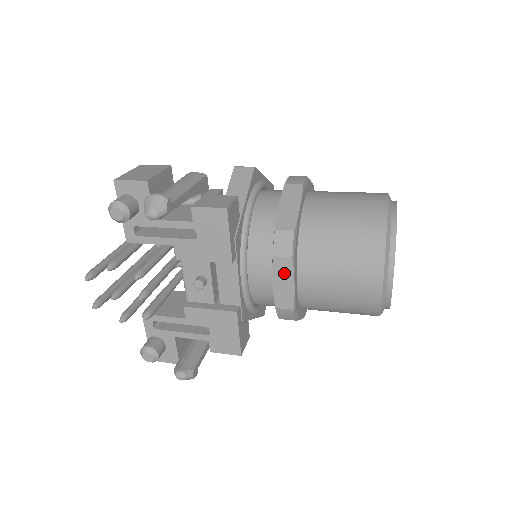
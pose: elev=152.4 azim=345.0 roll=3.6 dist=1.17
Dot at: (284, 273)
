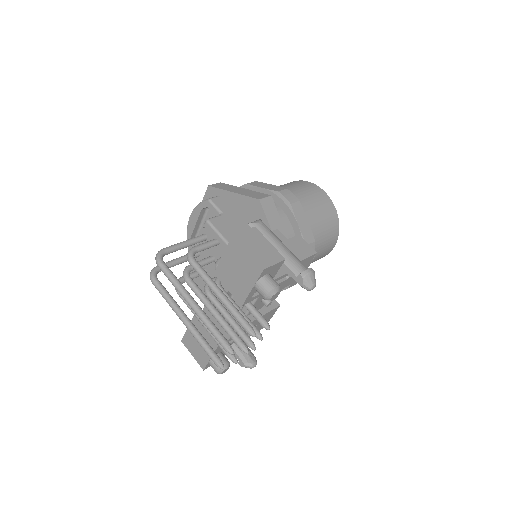
Dot at: occluded
